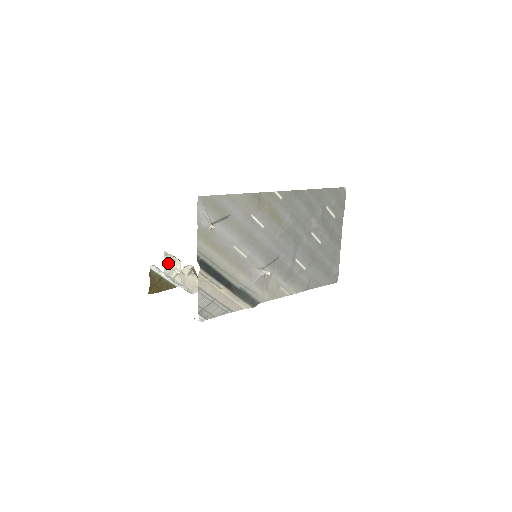
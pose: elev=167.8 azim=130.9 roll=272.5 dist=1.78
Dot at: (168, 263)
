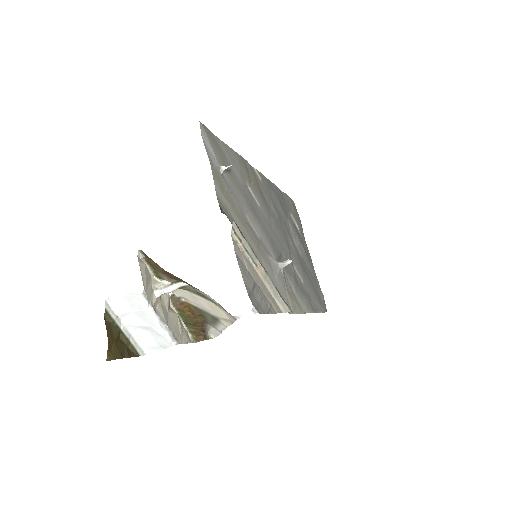
Dot at: (144, 275)
